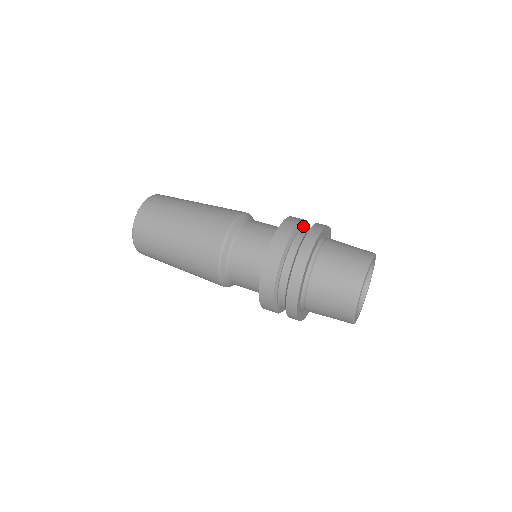
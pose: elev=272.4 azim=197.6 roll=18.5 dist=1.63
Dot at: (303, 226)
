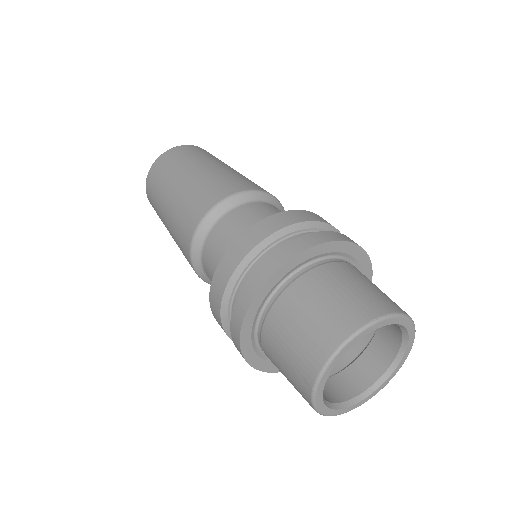
Dot at: (286, 236)
